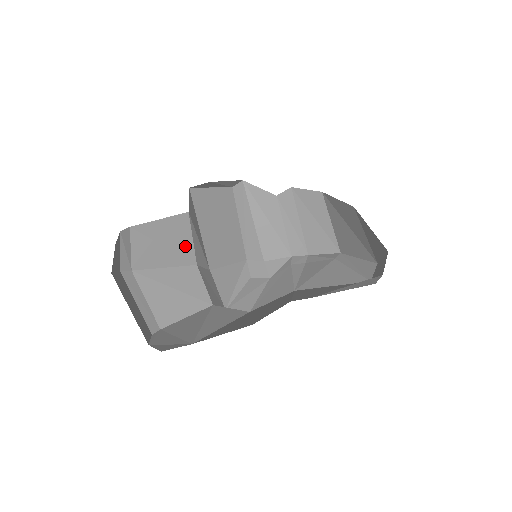
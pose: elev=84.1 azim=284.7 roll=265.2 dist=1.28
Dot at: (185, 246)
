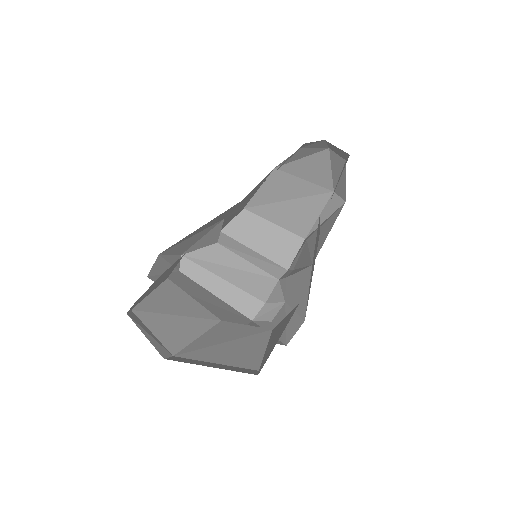
Dot at: (195, 308)
